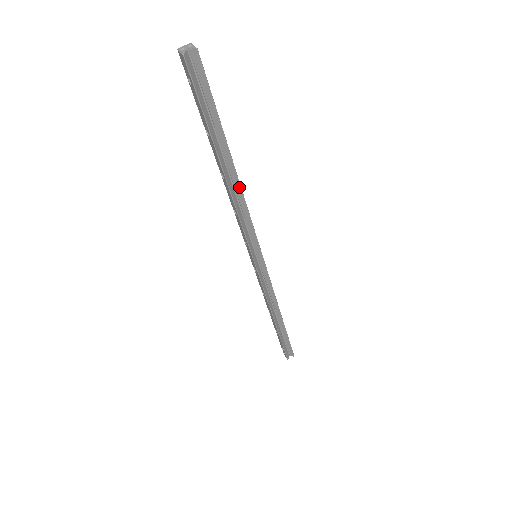
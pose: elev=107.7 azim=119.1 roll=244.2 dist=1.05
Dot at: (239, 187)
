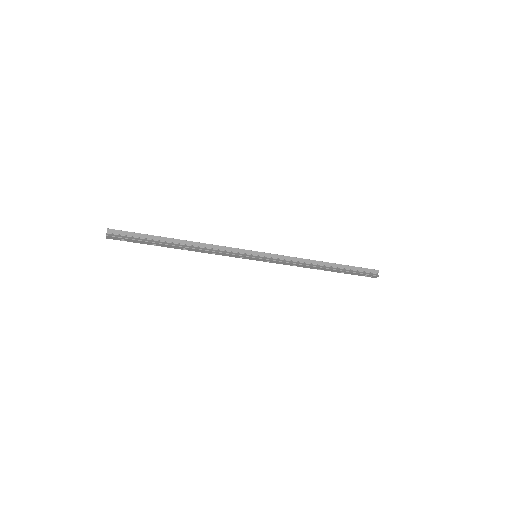
Dot at: (195, 243)
